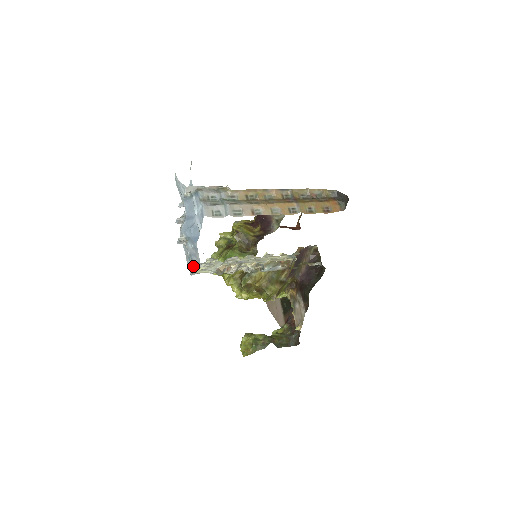
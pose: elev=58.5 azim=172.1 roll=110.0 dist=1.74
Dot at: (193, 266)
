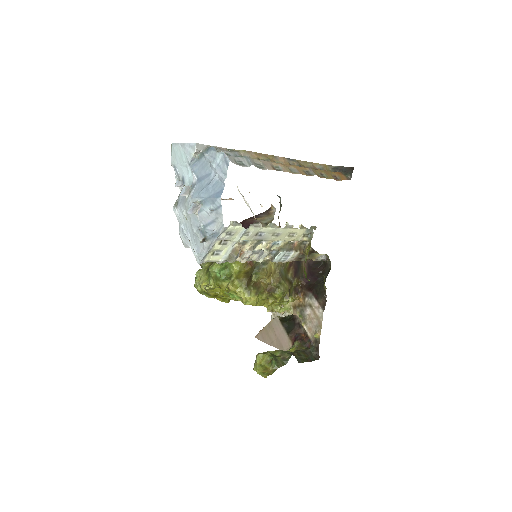
Dot at: (207, 243)
